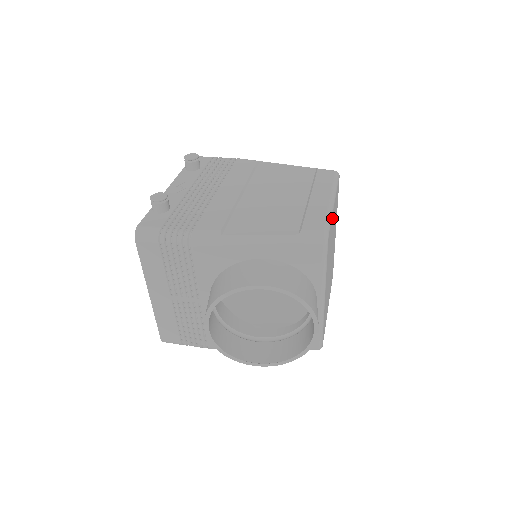
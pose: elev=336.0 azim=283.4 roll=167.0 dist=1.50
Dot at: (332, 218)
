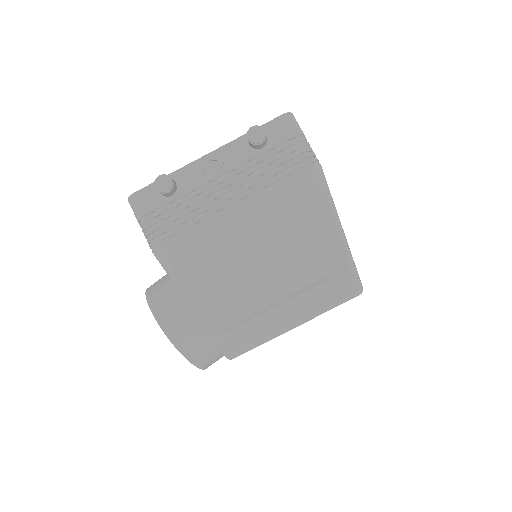
Dot at: occluded
